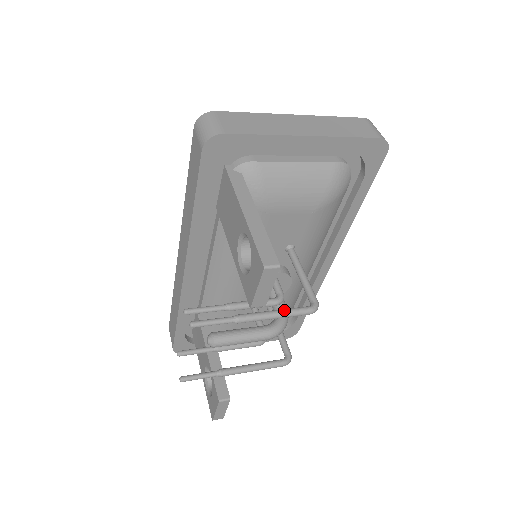
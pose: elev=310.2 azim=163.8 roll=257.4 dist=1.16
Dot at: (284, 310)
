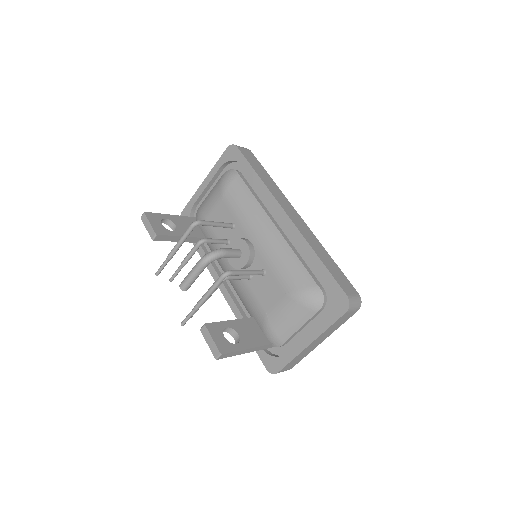
Dot at: (183, 237)
